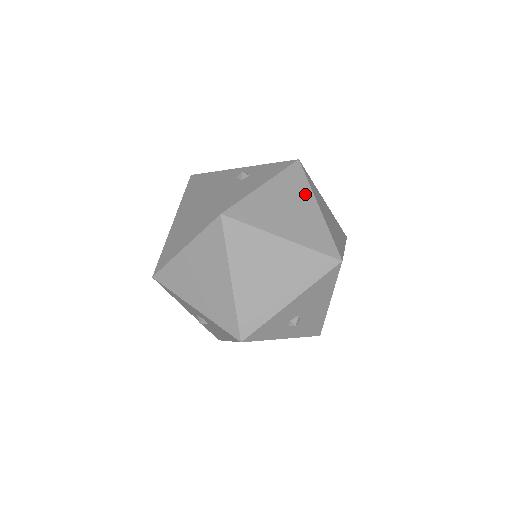
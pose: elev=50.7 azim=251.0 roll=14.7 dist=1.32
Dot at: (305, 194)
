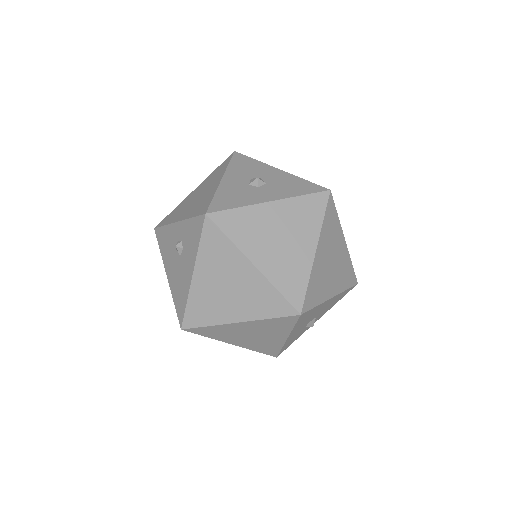
Dot at: (233, 258)
